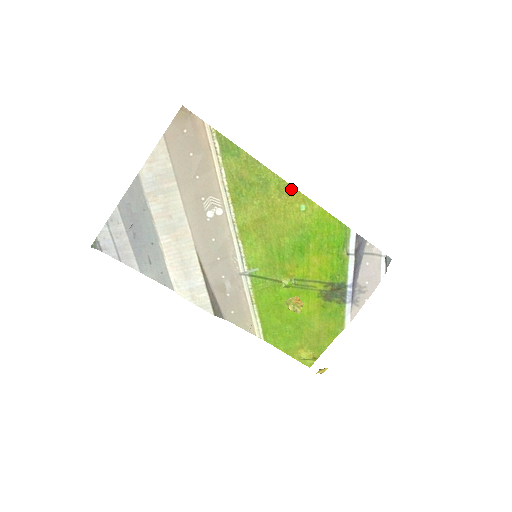
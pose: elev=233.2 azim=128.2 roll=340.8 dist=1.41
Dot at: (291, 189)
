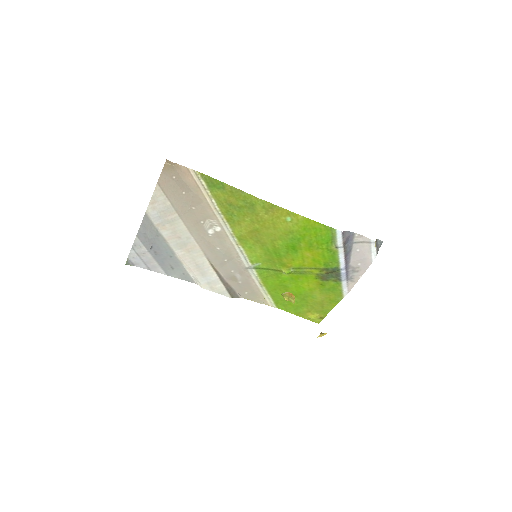
Dot at: (275, 207)
